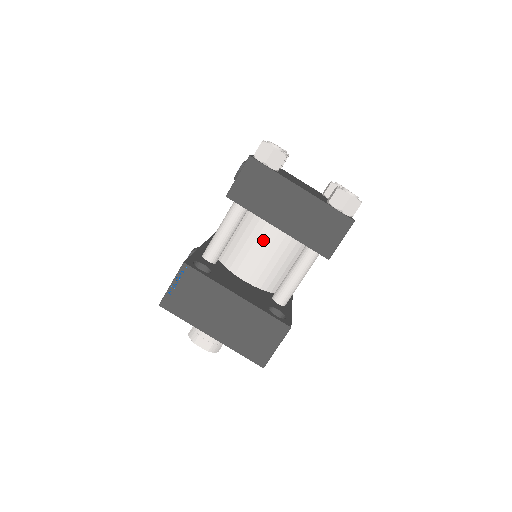
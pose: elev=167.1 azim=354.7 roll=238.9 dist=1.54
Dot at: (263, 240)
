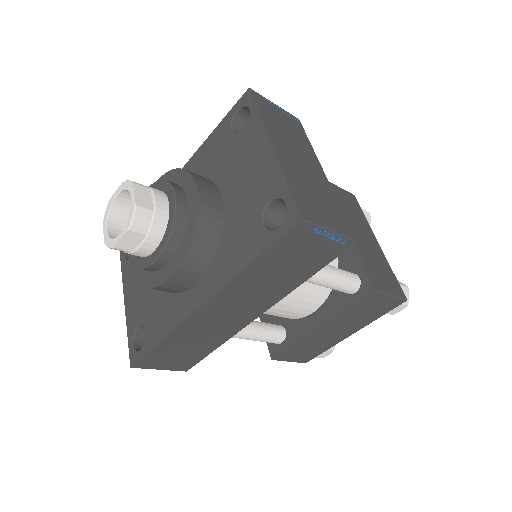
Dot at: occluded
